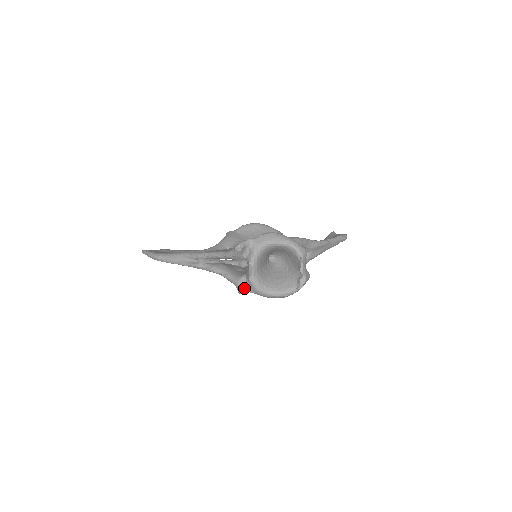
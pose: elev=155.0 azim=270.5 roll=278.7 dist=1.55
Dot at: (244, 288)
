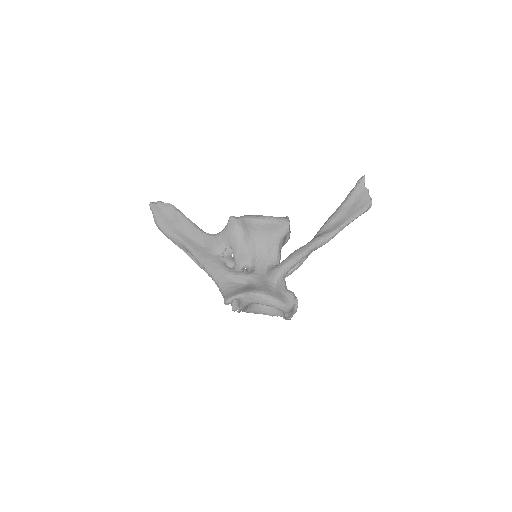
Dot at: (237, 308)
